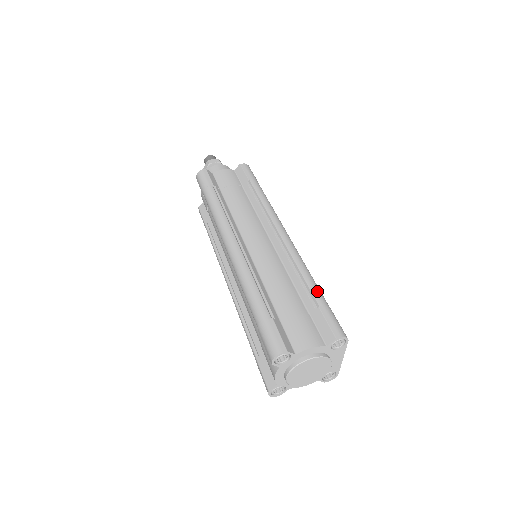
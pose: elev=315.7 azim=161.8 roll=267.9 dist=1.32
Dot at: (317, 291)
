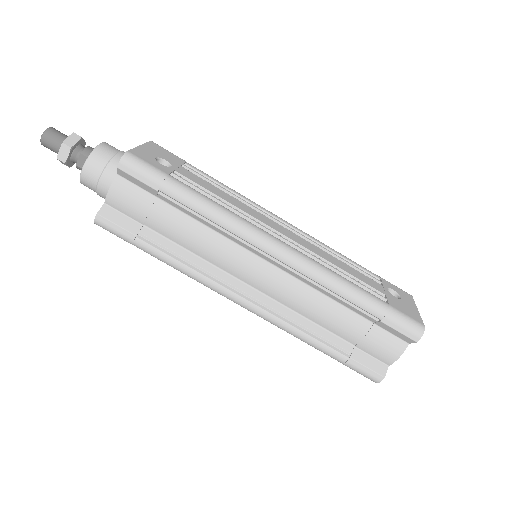
Dot at: (367, 305)
